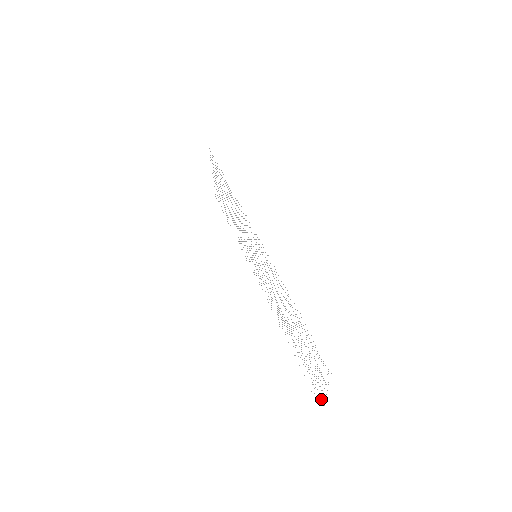
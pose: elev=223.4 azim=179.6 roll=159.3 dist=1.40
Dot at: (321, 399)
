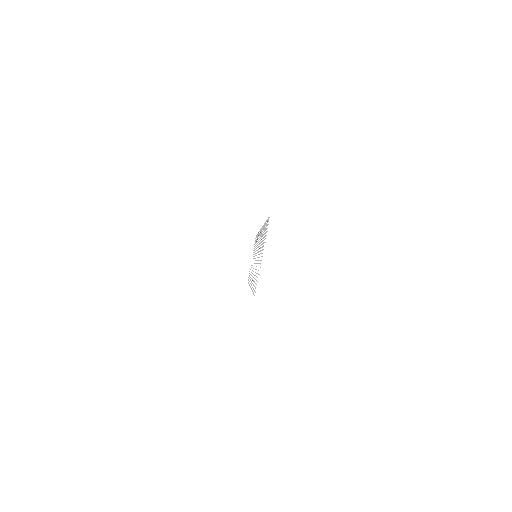
Dot at: occluded
